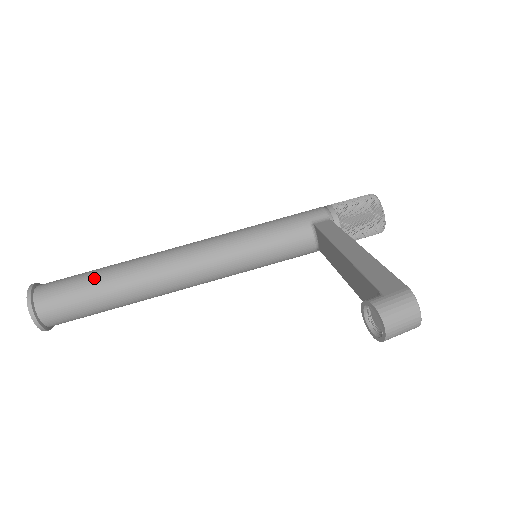
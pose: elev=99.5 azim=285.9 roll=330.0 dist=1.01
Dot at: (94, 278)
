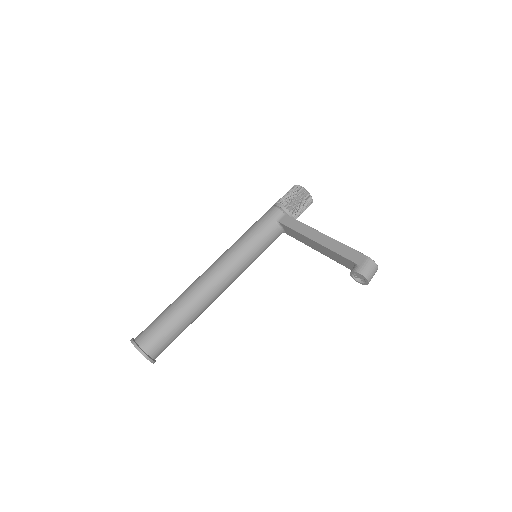
Dot at: (171, 318)
